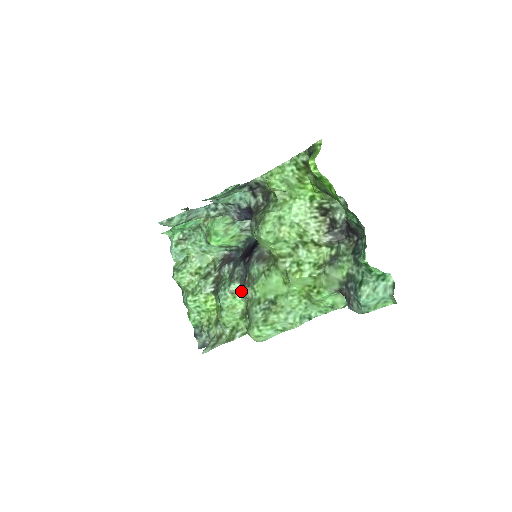
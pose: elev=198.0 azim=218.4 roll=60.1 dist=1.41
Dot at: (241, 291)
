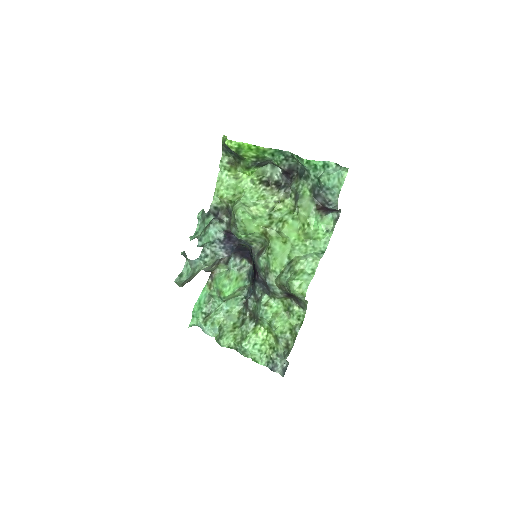
Dot at: (271, 297)
